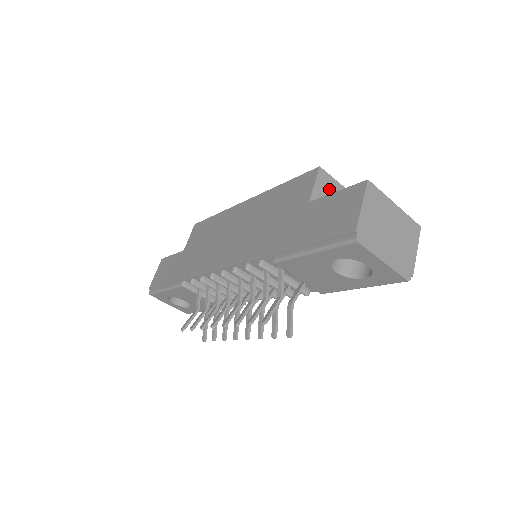
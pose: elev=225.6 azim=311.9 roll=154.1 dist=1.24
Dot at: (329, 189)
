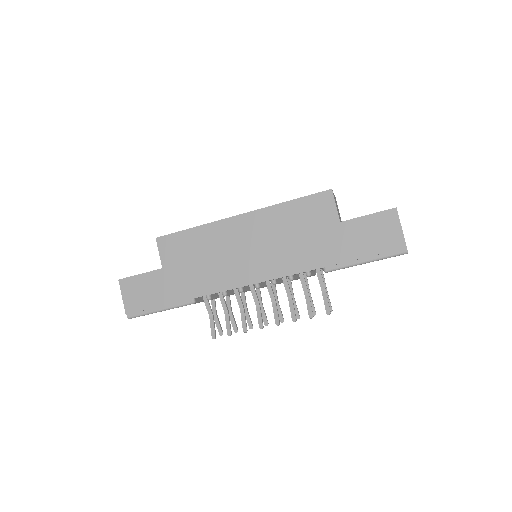
Dot at: occluded
